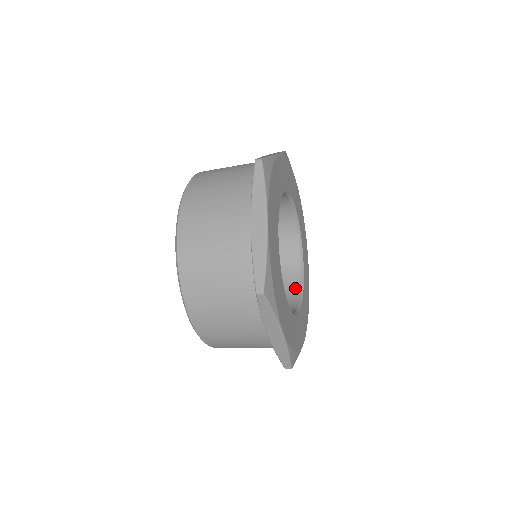
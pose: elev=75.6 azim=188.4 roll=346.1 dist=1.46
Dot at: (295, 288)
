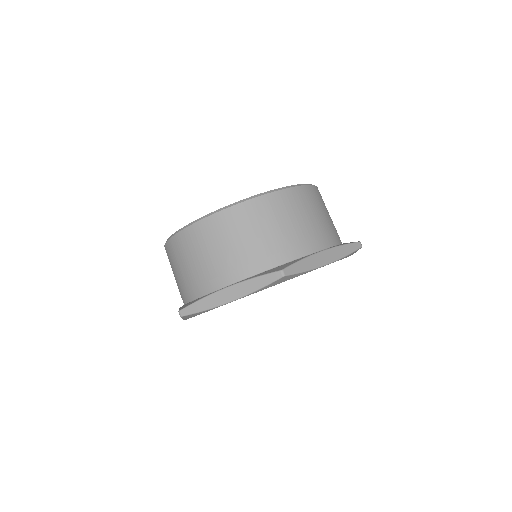
Dot at: occluded
